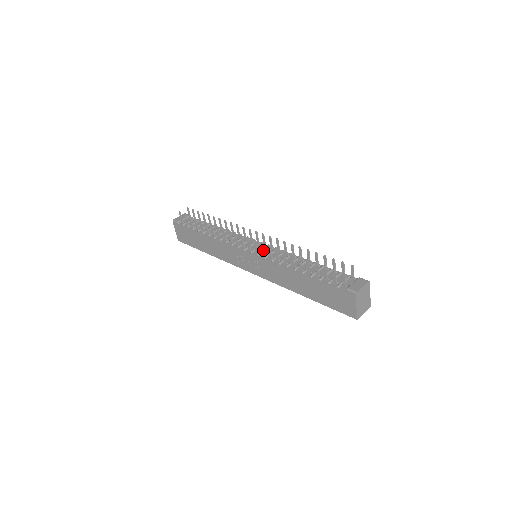
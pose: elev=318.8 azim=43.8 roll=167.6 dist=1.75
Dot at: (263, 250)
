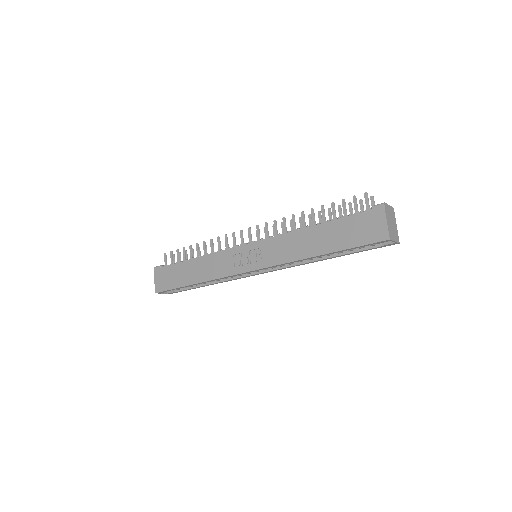
Dot at: (268, 231)
